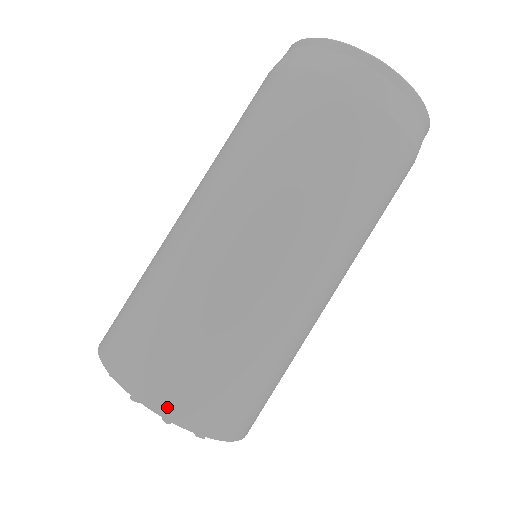
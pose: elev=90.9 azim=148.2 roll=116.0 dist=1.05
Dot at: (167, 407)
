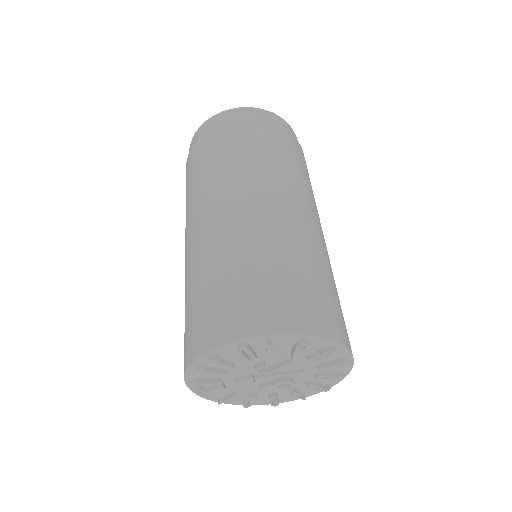
Dot at: (333, 332)
